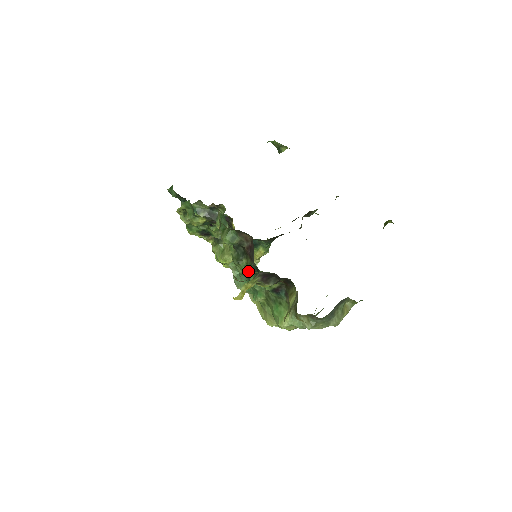
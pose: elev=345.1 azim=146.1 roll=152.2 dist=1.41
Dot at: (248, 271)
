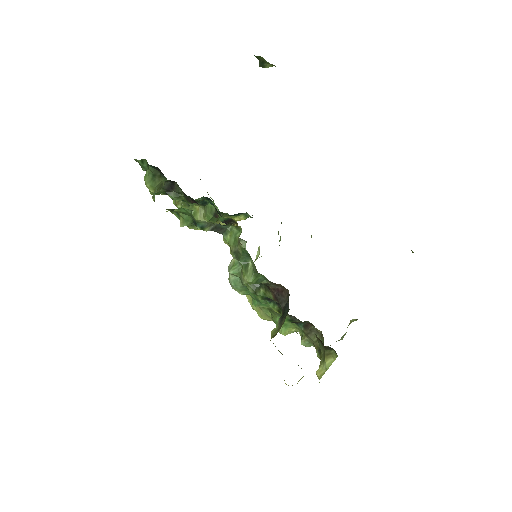
Dot at: (264, 299)
